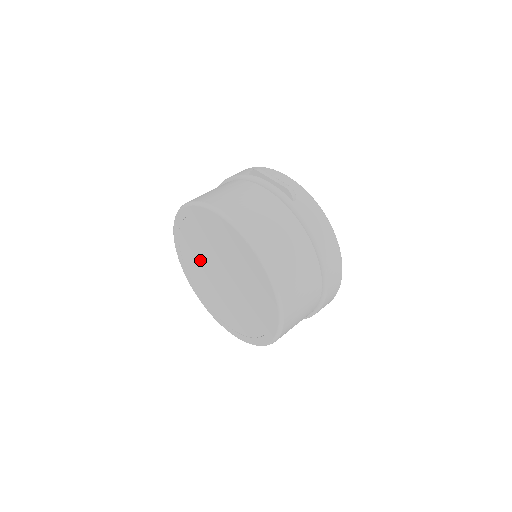
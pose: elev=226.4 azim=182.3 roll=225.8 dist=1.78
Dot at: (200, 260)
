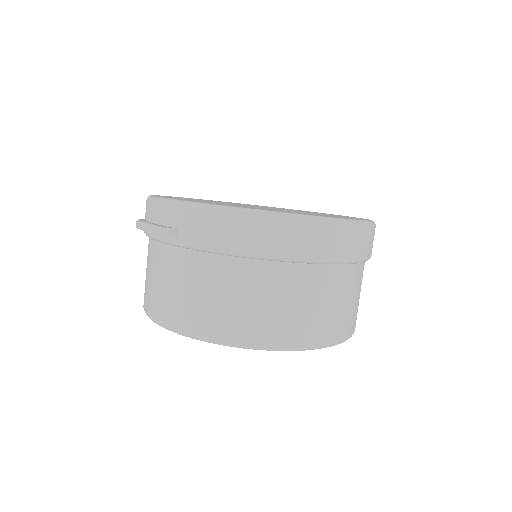
Dot at: occluded
